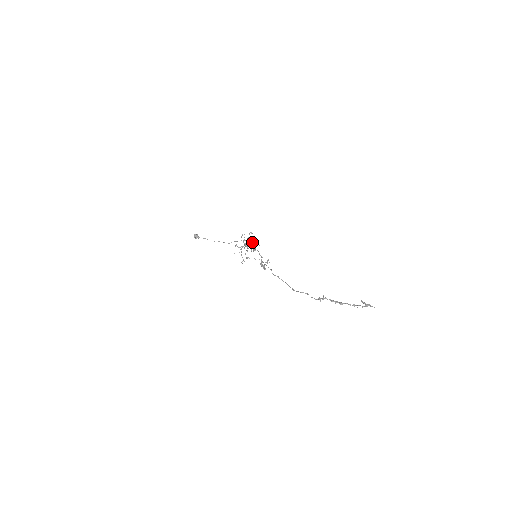
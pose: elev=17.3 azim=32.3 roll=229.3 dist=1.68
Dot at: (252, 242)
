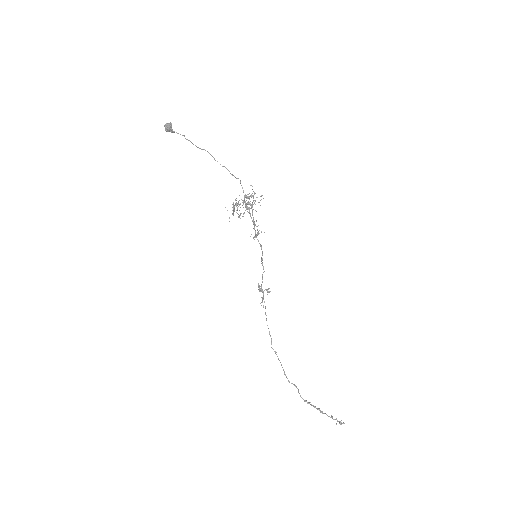
Dot at: occluded
